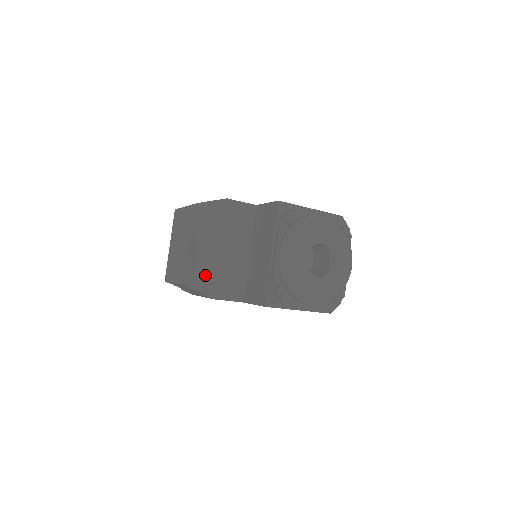
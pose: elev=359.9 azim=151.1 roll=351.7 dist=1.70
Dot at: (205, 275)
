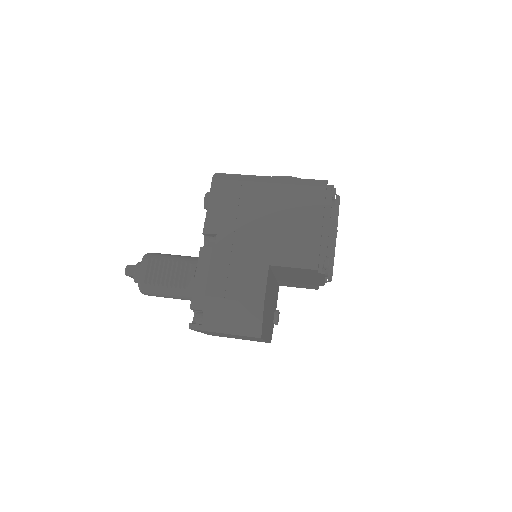
Dot at: (272, 325)
